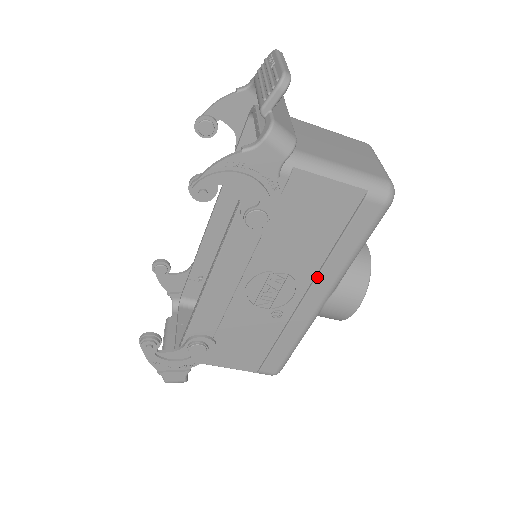
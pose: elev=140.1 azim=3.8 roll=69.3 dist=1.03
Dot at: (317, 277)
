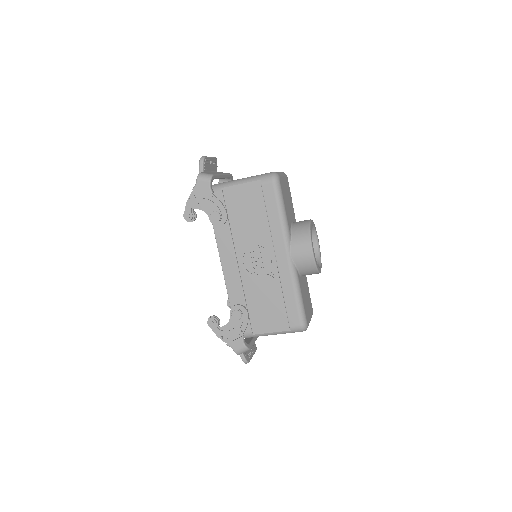
Dot at: (272, 239)
